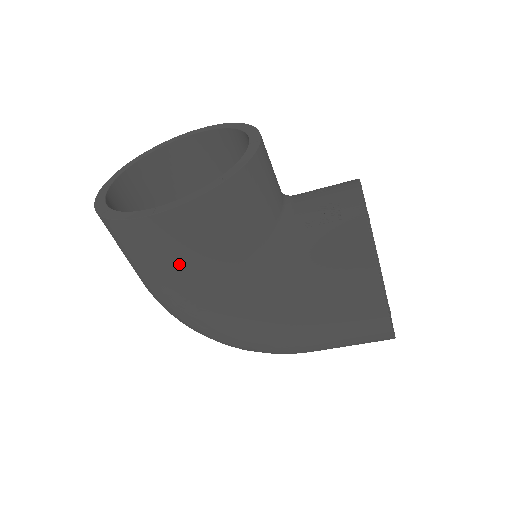
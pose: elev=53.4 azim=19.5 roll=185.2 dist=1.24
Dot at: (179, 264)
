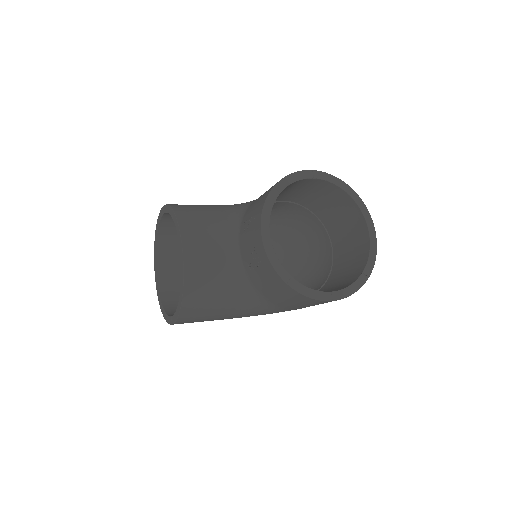
Dot at: occluded
